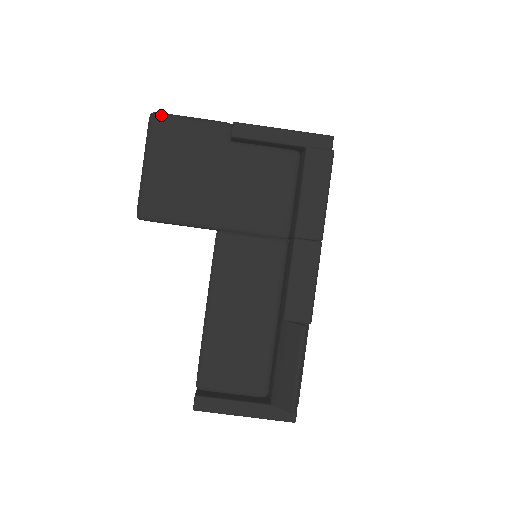
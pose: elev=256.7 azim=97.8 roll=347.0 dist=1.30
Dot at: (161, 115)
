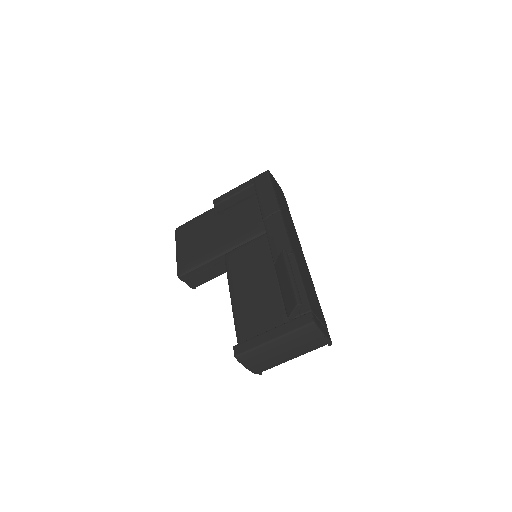
Dot at: (180, 226)
